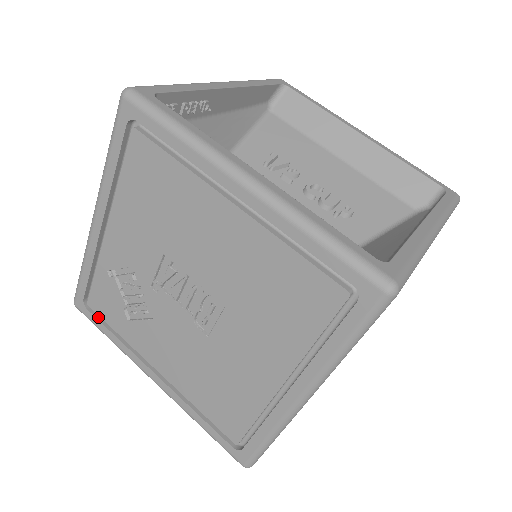
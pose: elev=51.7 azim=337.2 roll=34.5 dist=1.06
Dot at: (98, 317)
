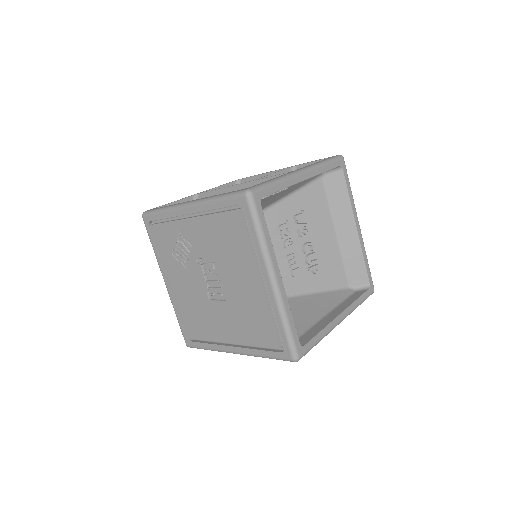
Dot at: (153, 234)
